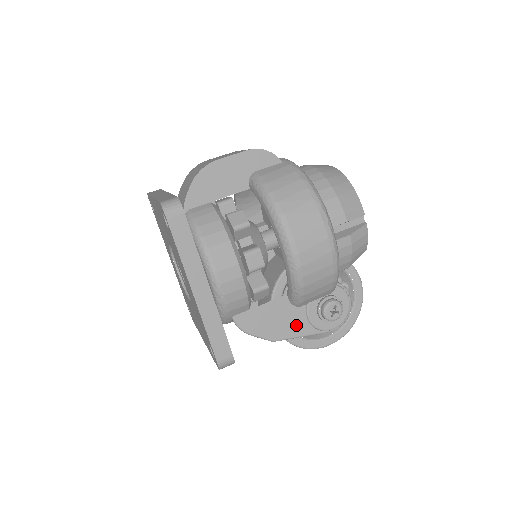
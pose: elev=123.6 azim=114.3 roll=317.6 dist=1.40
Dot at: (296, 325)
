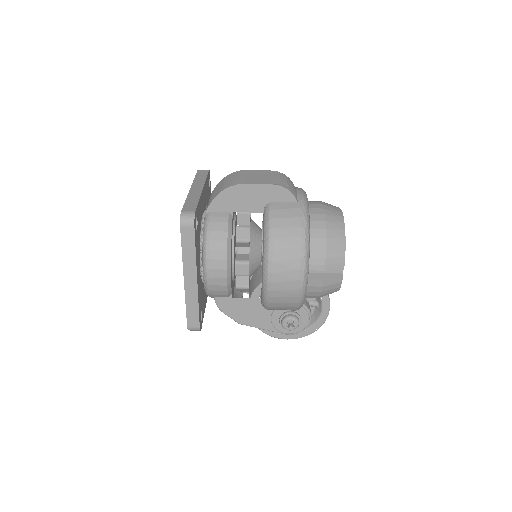
Dot at: (260, 320)
